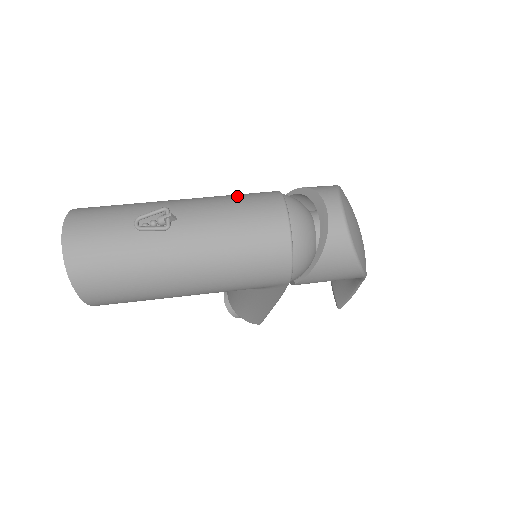
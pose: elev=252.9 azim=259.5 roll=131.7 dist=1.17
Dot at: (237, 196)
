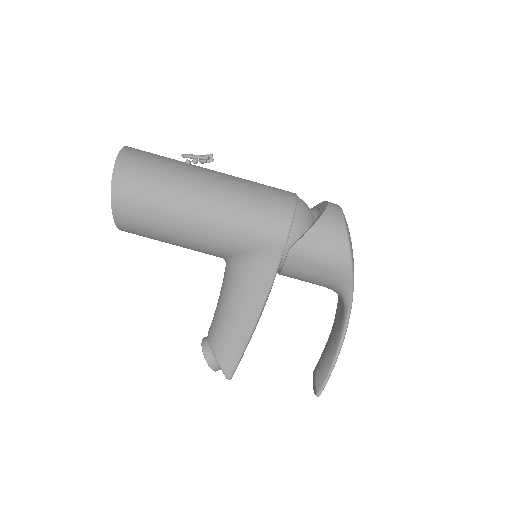
Dot at: occluded
